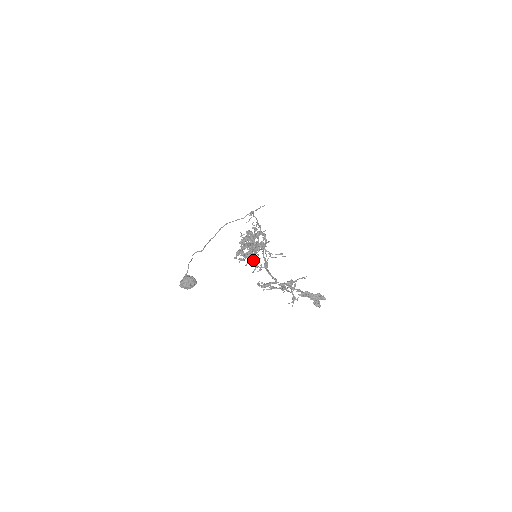
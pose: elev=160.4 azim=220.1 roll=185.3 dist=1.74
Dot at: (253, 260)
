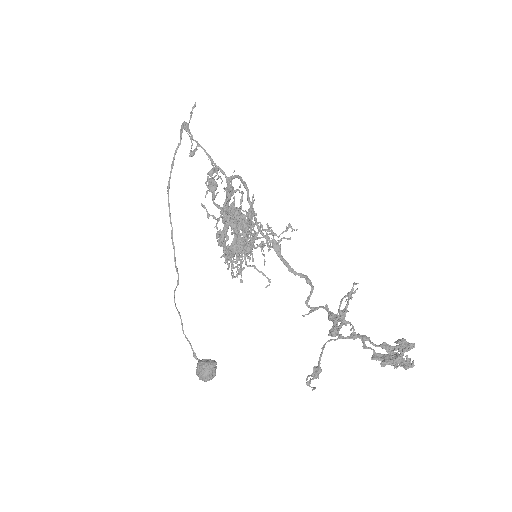
Dot at: (252, 246)
